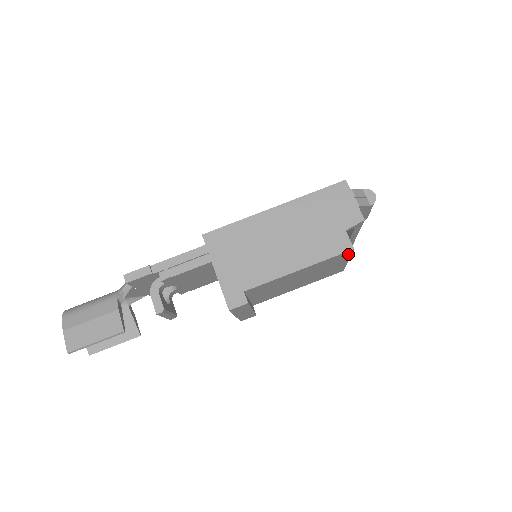
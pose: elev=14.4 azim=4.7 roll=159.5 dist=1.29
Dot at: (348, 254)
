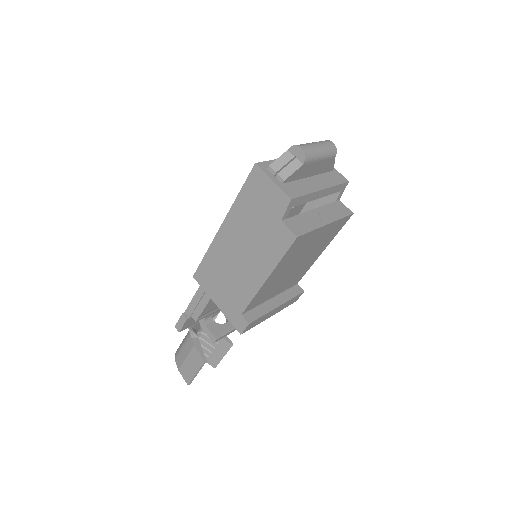
Dot at: (304, 236)
